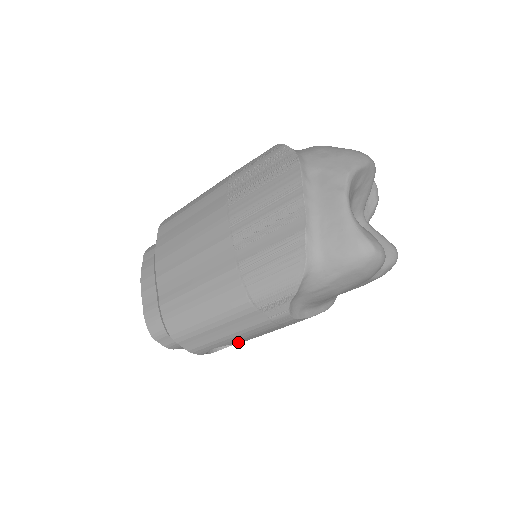
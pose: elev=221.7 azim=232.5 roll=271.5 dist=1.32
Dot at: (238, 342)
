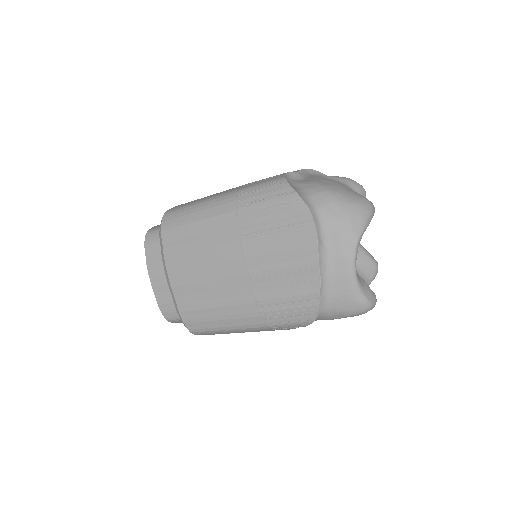
Dot at: occluded
